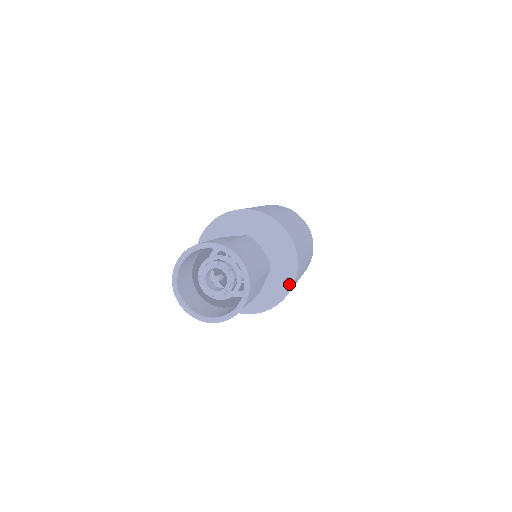
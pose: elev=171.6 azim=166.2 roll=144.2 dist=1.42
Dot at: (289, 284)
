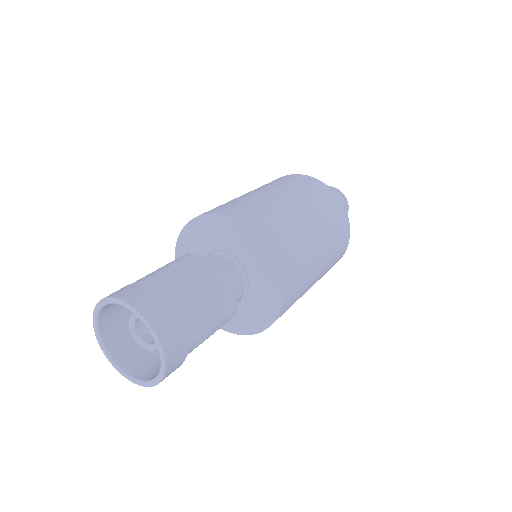
Dot at: (275, 274)
